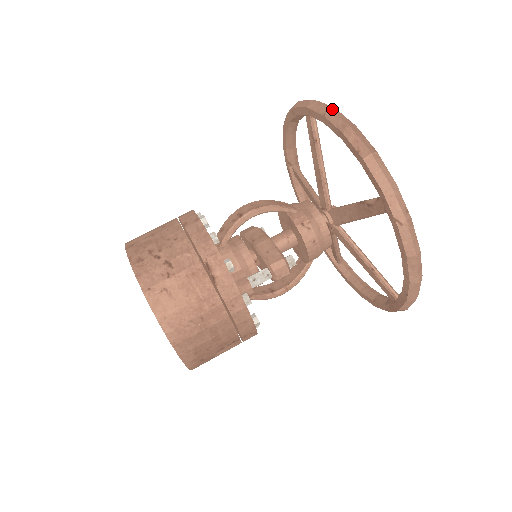
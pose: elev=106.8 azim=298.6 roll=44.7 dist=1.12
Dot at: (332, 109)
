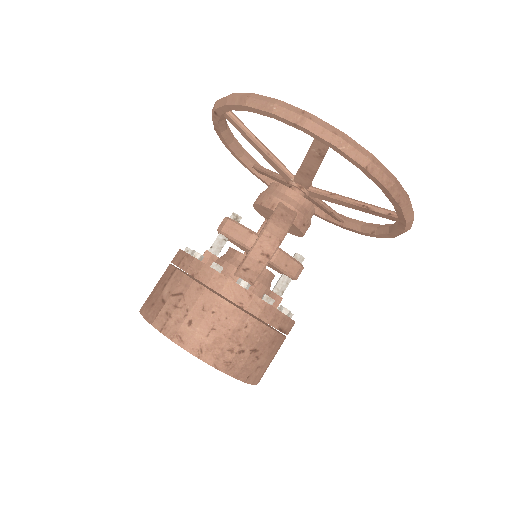
Dot at: (374, 161)
